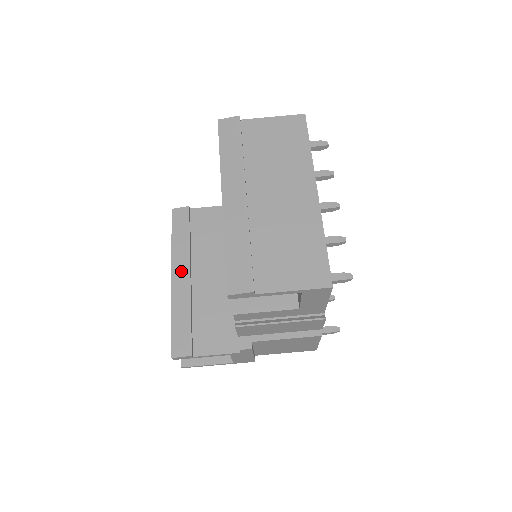
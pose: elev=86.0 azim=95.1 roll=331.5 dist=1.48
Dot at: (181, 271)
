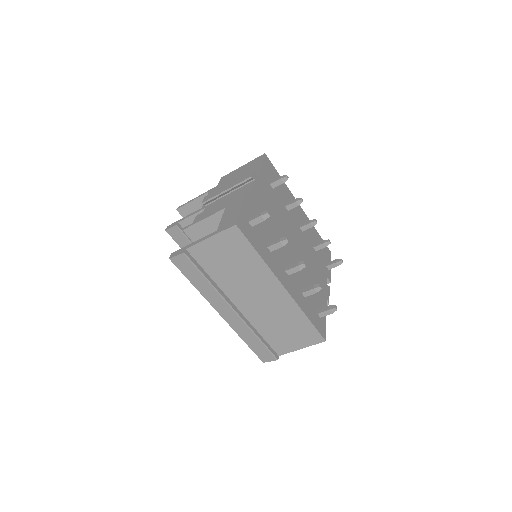
Dot at: occluded
